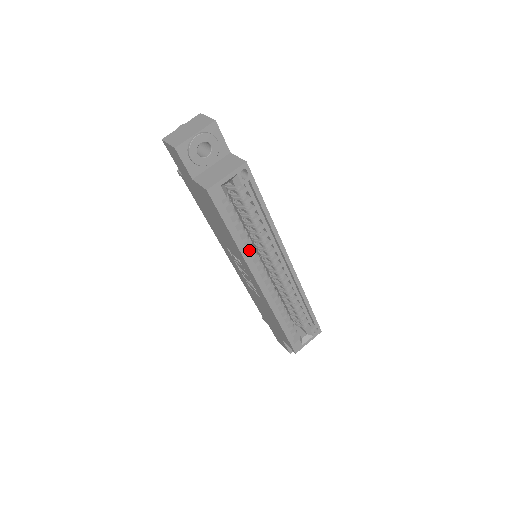
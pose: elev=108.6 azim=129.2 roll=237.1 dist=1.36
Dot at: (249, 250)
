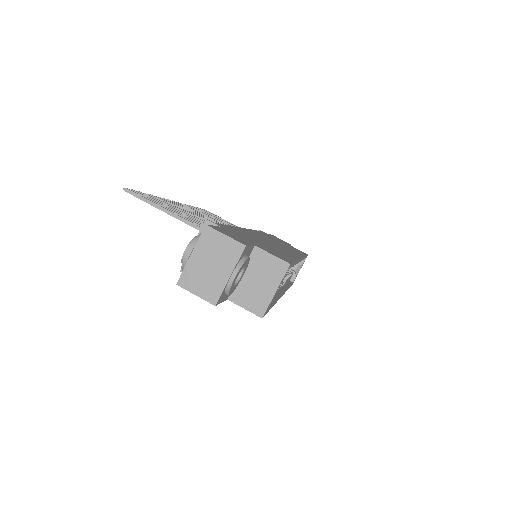
Dot at: occluded
